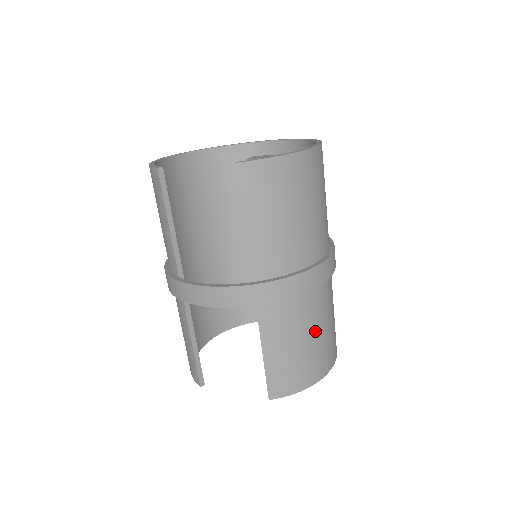
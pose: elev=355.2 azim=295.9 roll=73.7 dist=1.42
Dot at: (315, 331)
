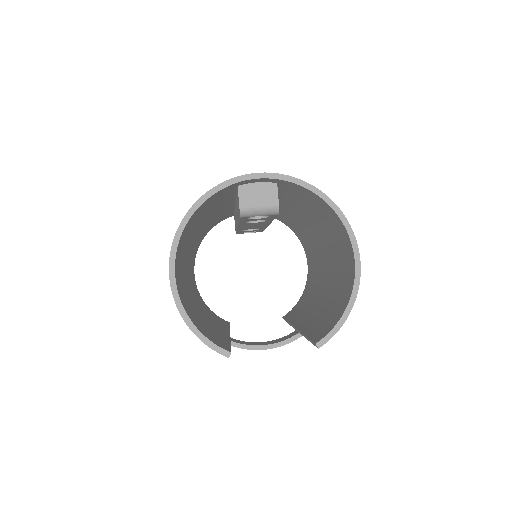
Dot at: occluded
